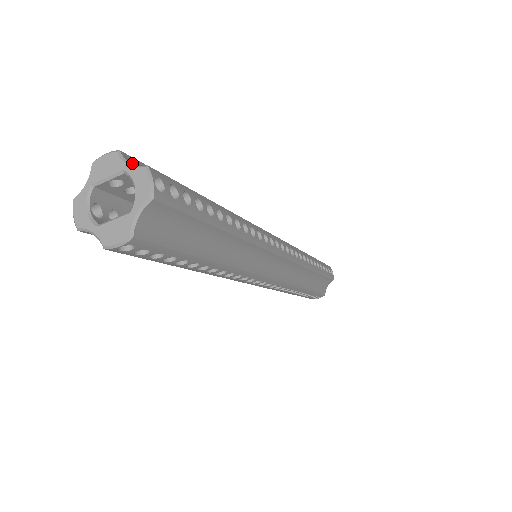
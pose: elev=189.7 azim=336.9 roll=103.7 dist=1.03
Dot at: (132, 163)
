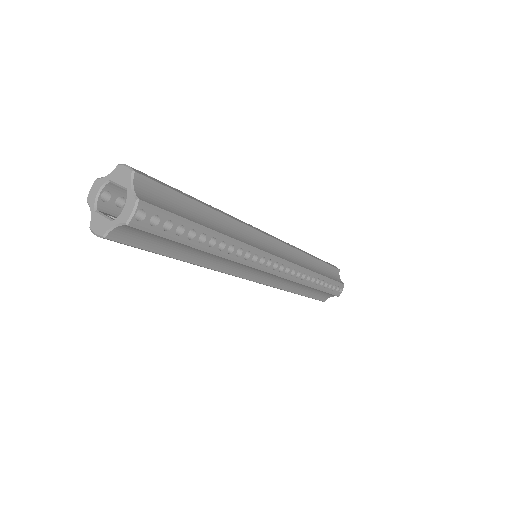
Dot at: (137, 186)
